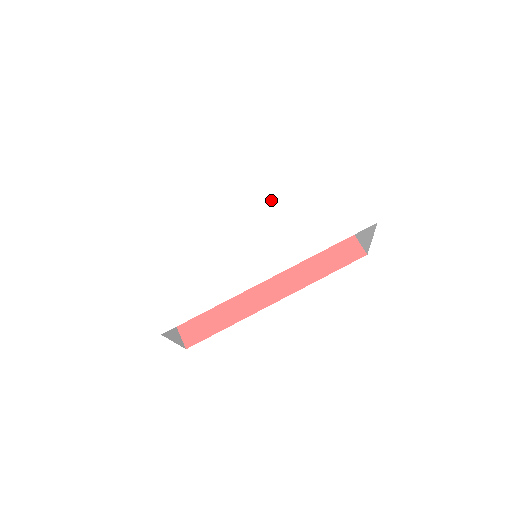
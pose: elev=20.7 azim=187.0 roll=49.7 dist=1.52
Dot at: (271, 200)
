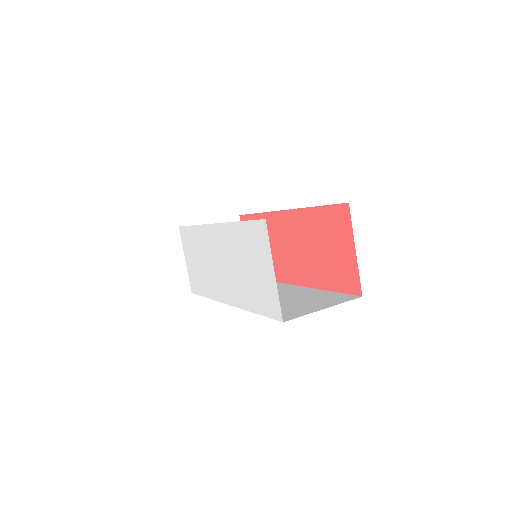
Dot at: (230, 237)
